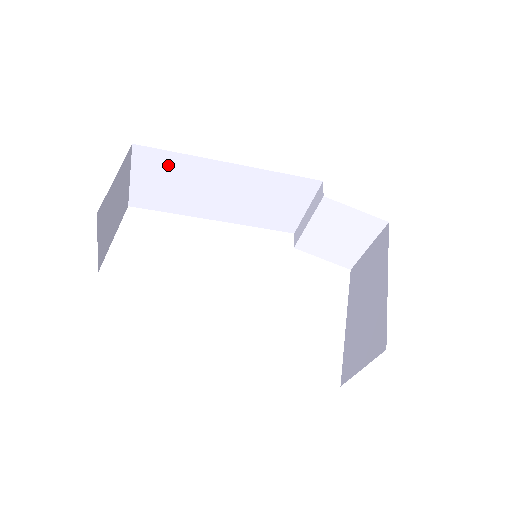
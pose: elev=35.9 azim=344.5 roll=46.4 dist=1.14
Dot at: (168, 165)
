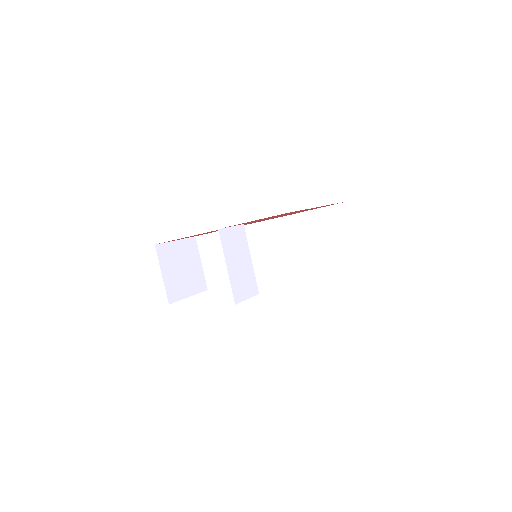
Dot at: (217, 243)
